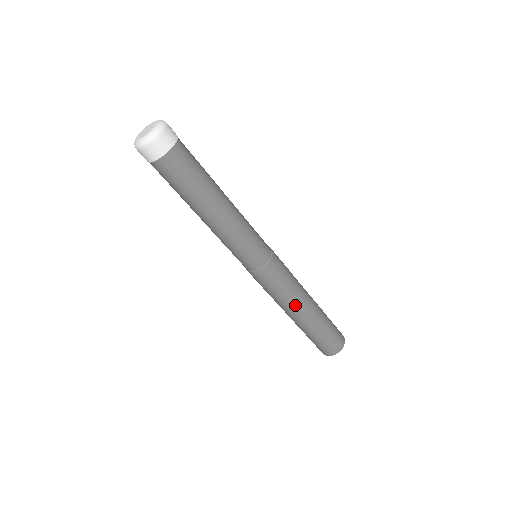
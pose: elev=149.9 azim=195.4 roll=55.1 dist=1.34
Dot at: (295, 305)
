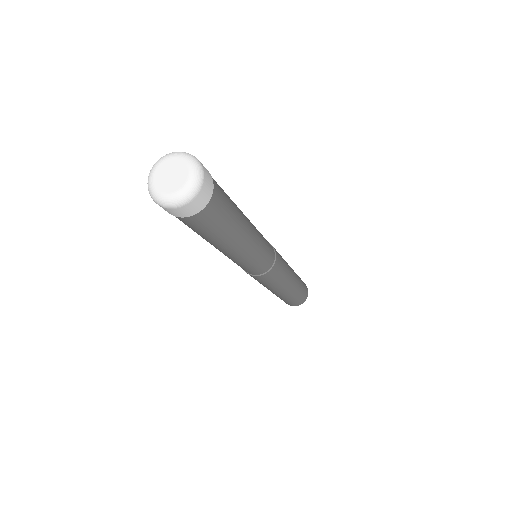
Dot at: (288, 283)
